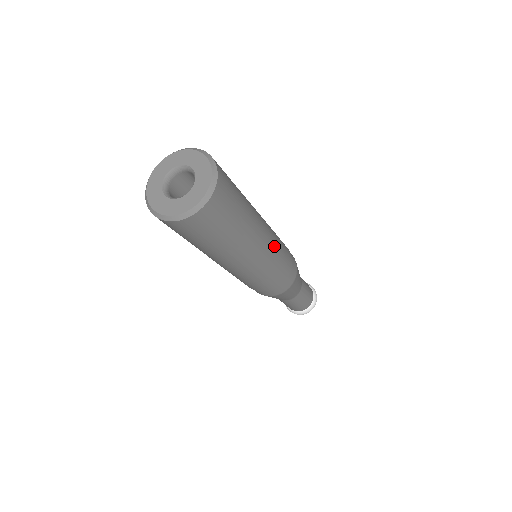
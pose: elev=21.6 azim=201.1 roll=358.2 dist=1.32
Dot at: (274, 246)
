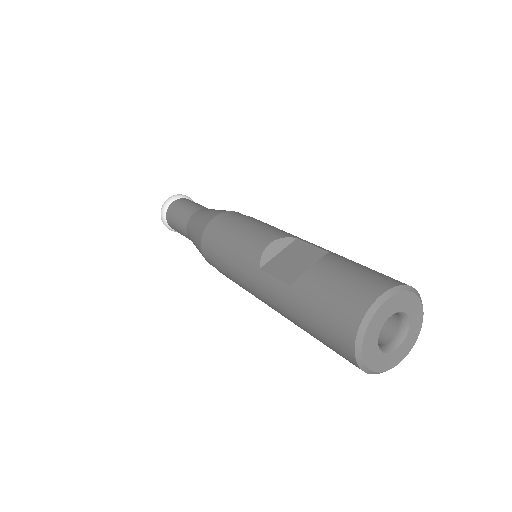
Dot at: occluded
